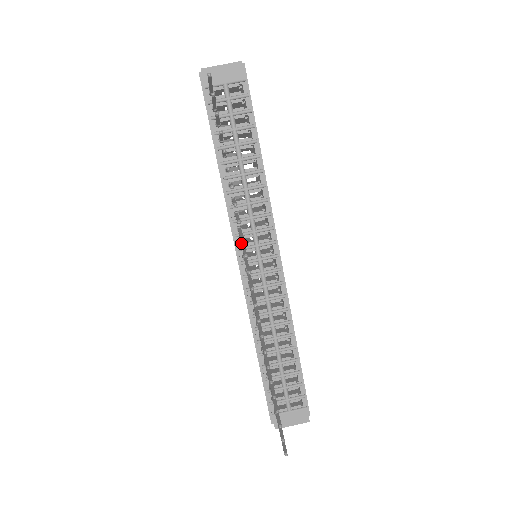
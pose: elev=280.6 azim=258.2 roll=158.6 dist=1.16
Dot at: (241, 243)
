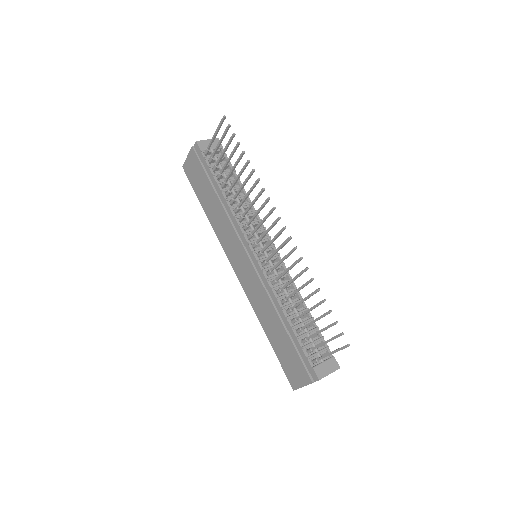
Dot at: (253, 230)
